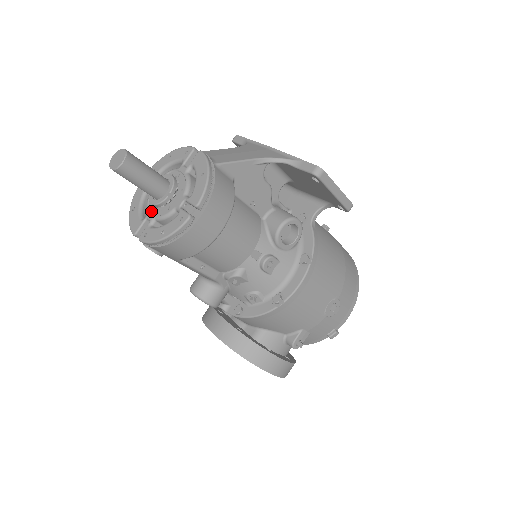
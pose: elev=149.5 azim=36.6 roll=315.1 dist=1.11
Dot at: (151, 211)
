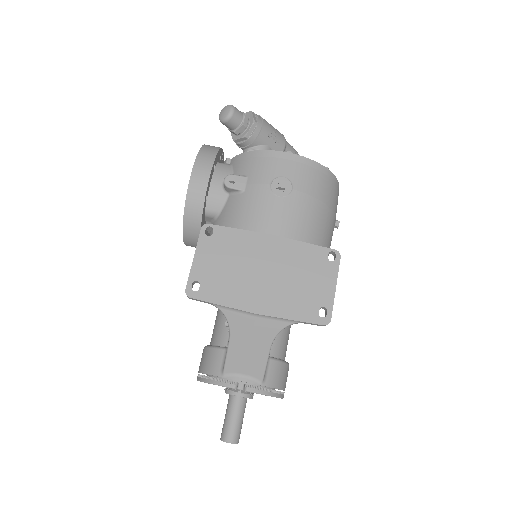
Dot at: occluded
